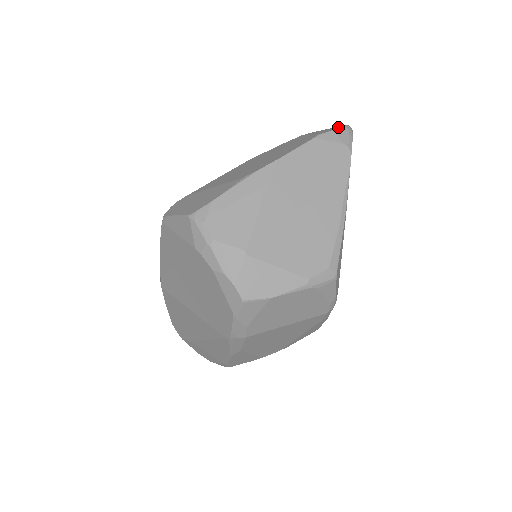
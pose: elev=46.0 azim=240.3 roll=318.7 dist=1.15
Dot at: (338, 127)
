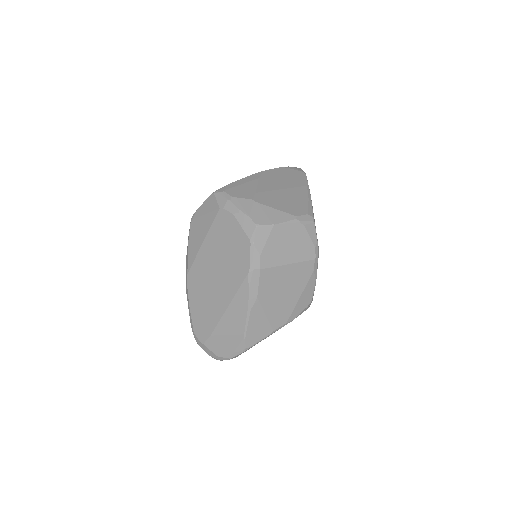
Dot at: occluded
